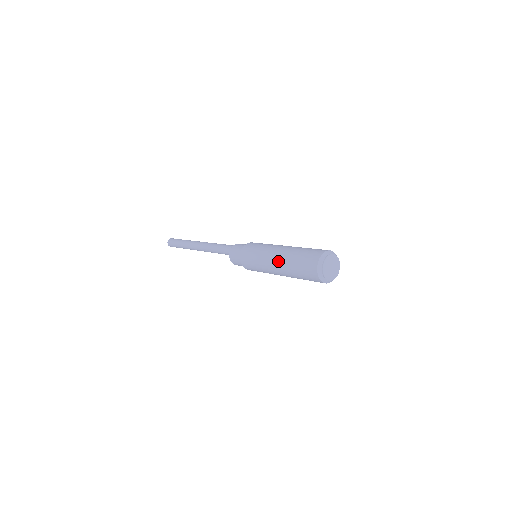
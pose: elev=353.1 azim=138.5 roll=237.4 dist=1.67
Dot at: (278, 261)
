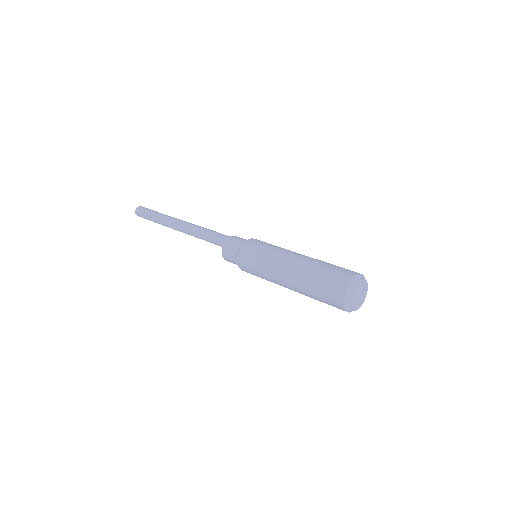
Dot at: (290, 279)
